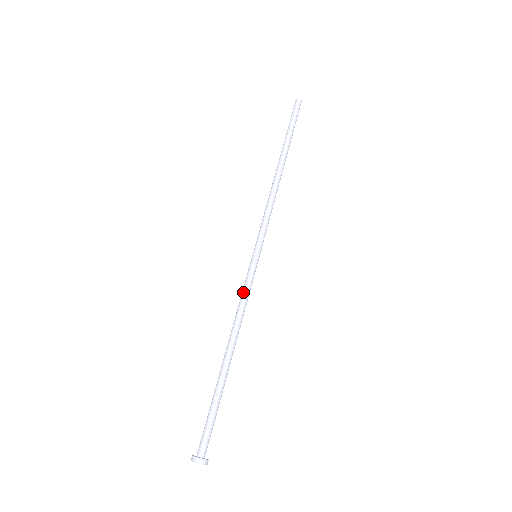
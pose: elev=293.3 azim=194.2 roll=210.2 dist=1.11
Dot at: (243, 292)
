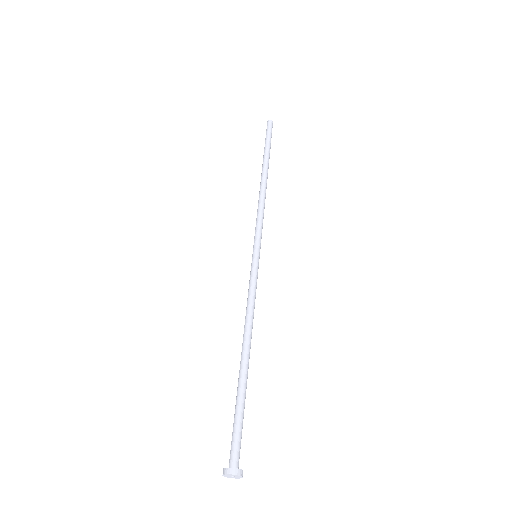
Dot at: (249, 290)
